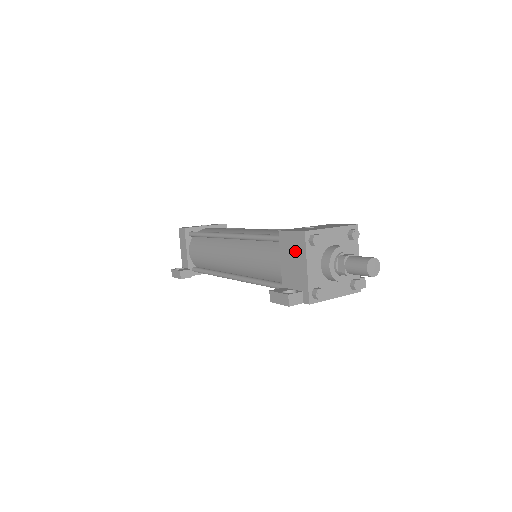
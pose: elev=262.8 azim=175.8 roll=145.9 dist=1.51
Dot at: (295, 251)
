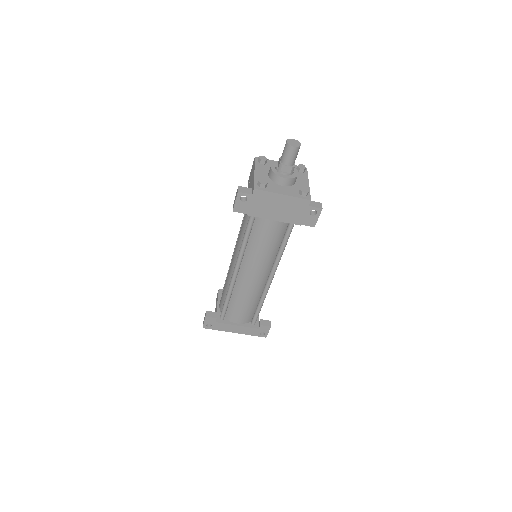
Dot at: (251, 175)
